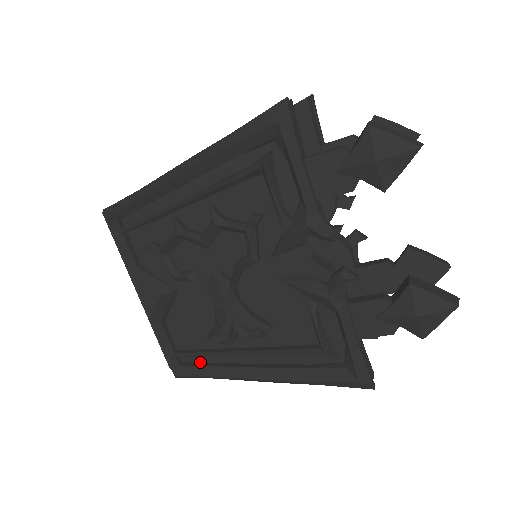
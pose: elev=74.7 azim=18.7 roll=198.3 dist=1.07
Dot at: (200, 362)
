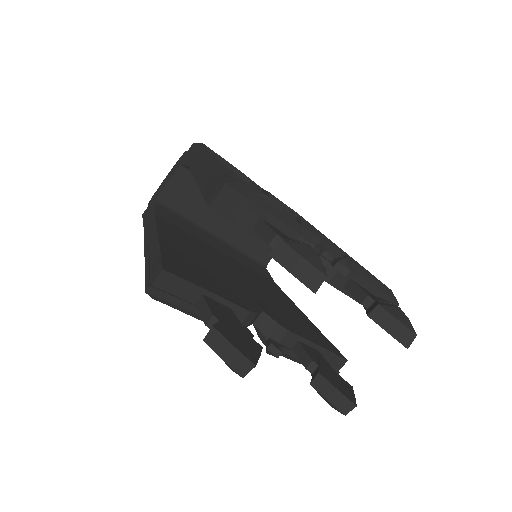
Dot at: occluded
